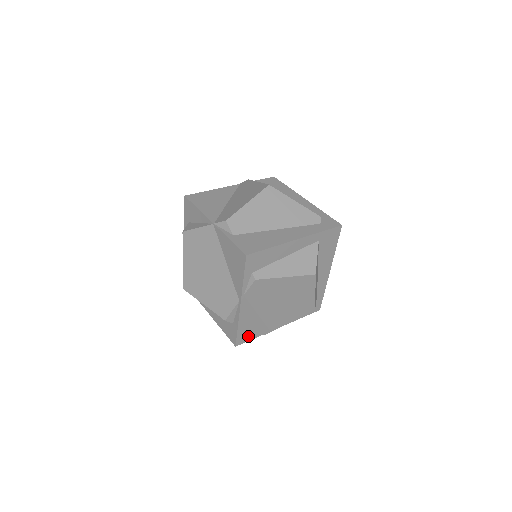
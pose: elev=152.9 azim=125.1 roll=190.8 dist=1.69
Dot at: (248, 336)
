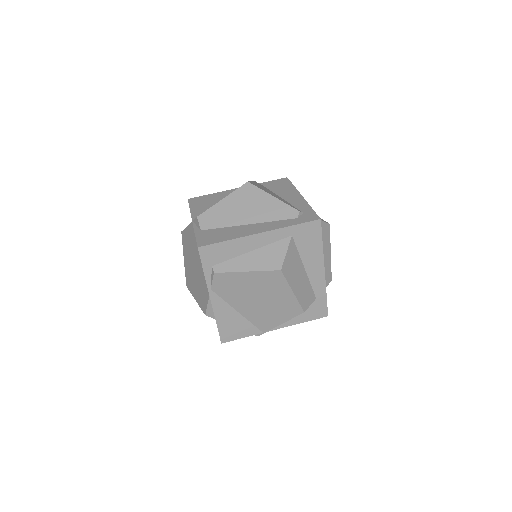
Dot at: (234, 334)
